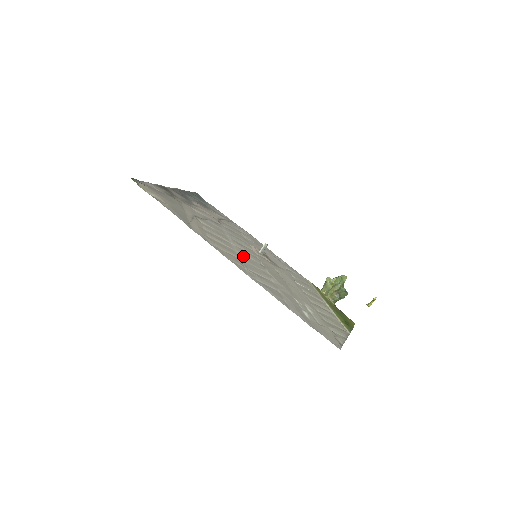
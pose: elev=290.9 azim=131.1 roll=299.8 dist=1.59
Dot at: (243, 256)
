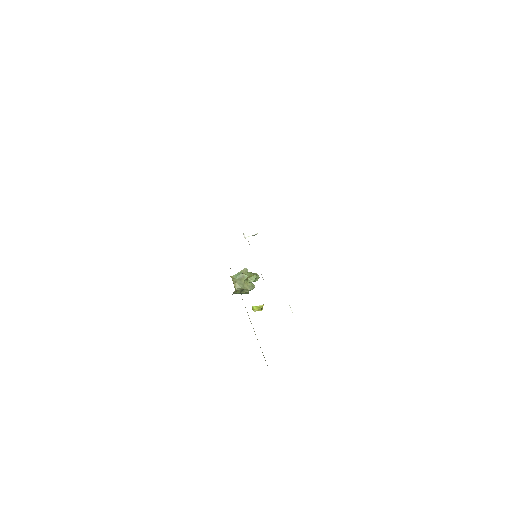
Dot at: occluded
